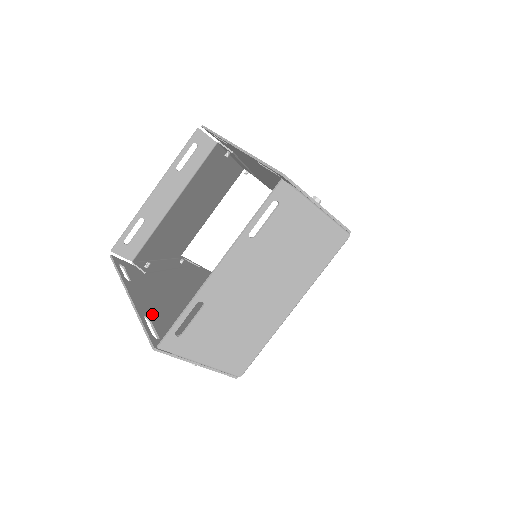
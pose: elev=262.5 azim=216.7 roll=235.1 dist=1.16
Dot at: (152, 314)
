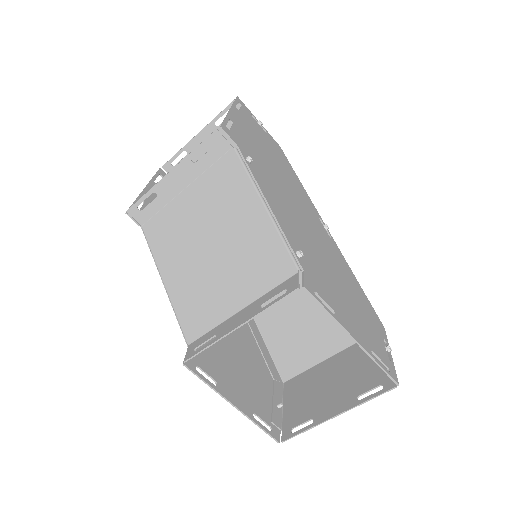
Dot at: (249, 404)
